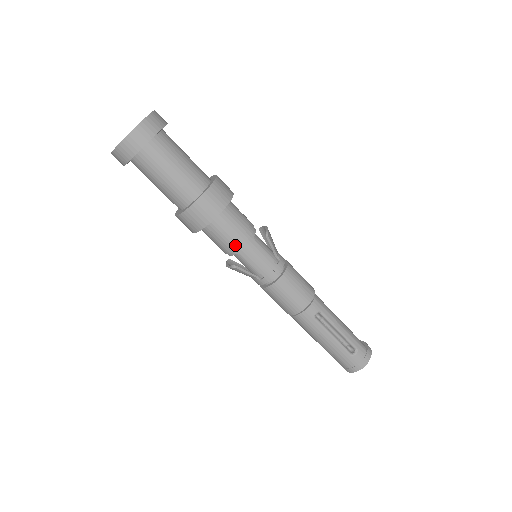
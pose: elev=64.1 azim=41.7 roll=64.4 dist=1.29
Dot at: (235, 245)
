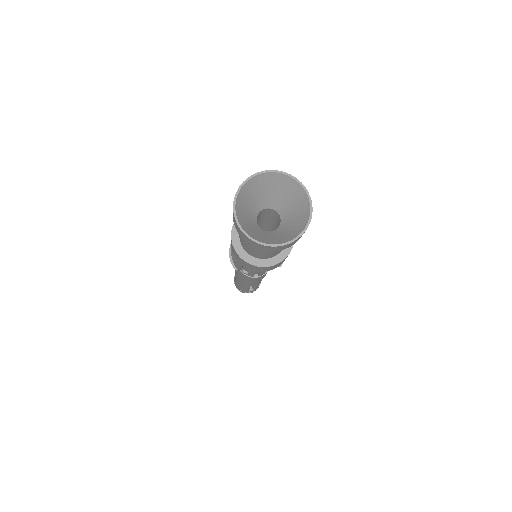
Dot at: occluded
